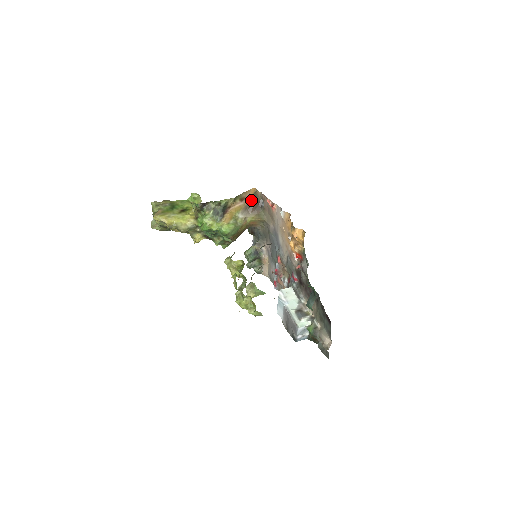
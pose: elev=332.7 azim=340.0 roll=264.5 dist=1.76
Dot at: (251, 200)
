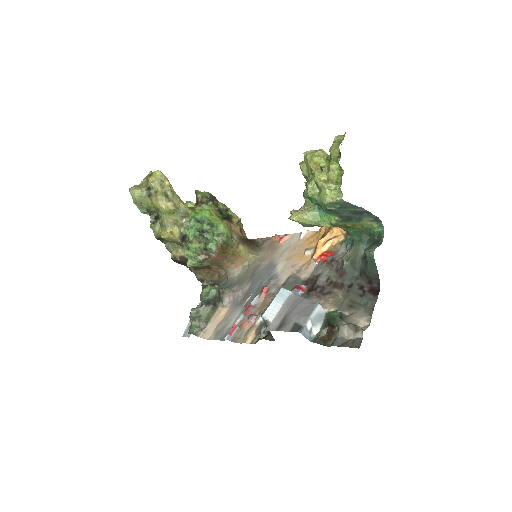
Dot at: (248, 239)
